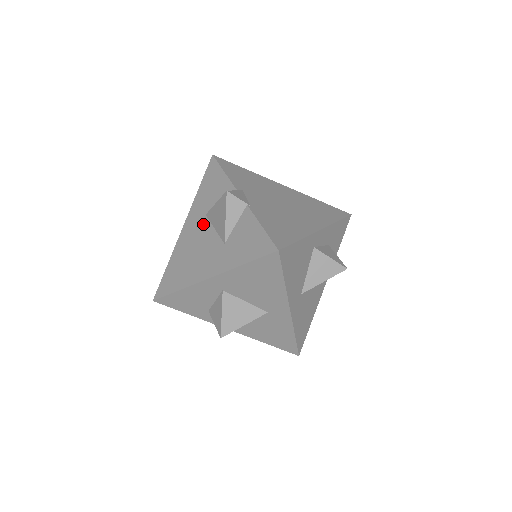
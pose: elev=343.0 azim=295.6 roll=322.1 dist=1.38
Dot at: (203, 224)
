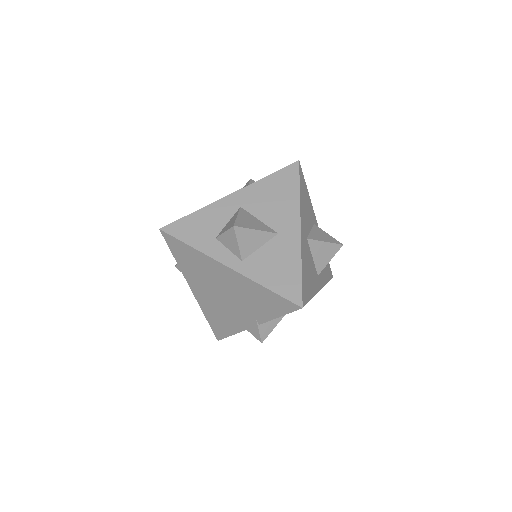
Dot at: occluded
